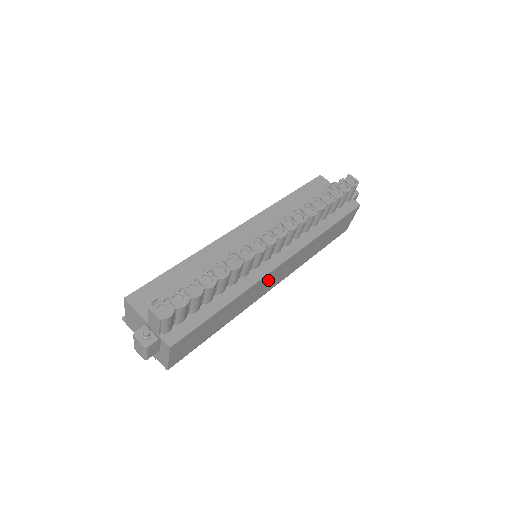
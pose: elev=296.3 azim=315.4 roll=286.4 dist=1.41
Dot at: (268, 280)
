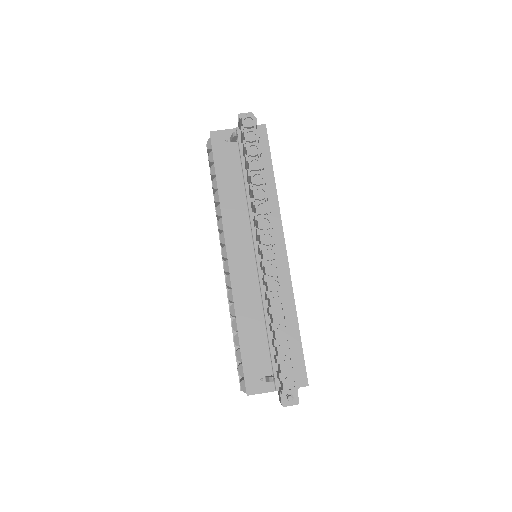
Dot at: occluded
